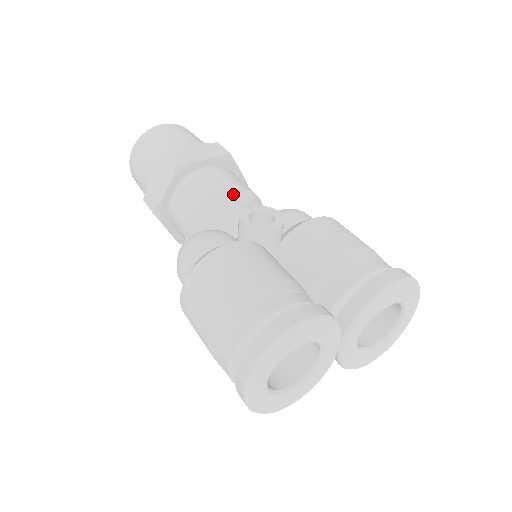
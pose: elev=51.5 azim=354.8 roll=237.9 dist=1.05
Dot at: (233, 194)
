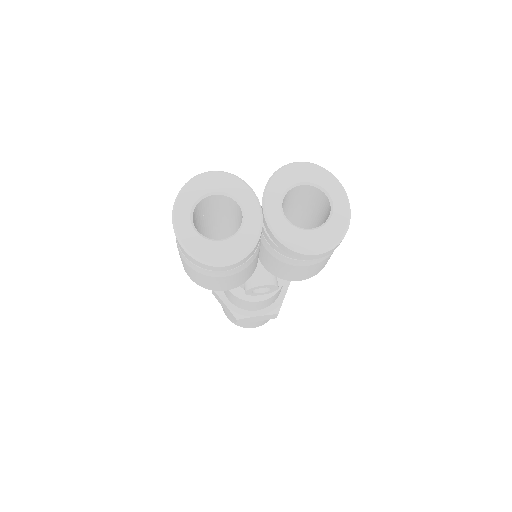
Dot at: occluded
